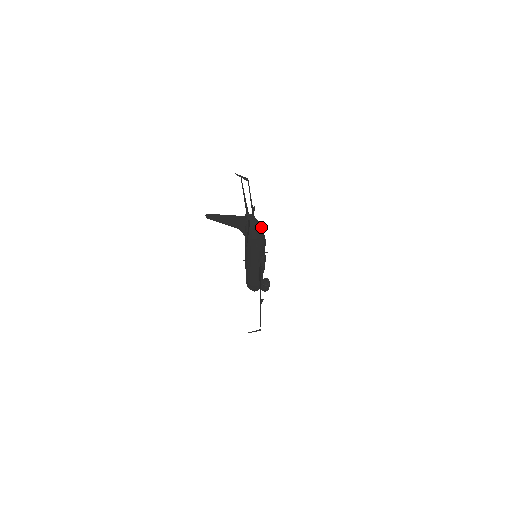
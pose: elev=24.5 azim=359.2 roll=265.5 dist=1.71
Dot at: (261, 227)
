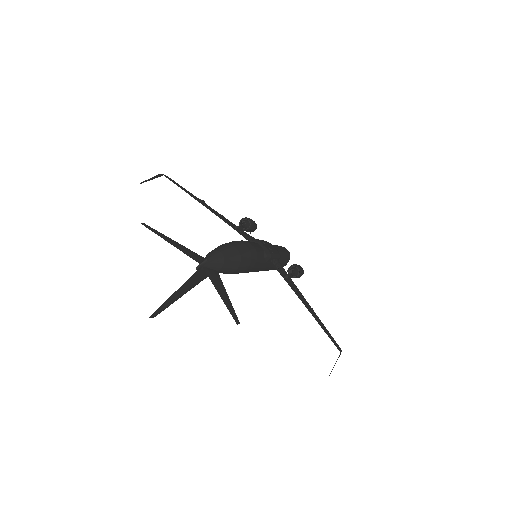
Dot at: (230, 248)
